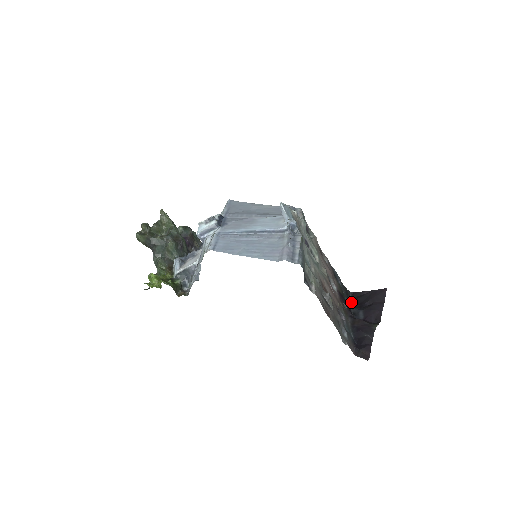
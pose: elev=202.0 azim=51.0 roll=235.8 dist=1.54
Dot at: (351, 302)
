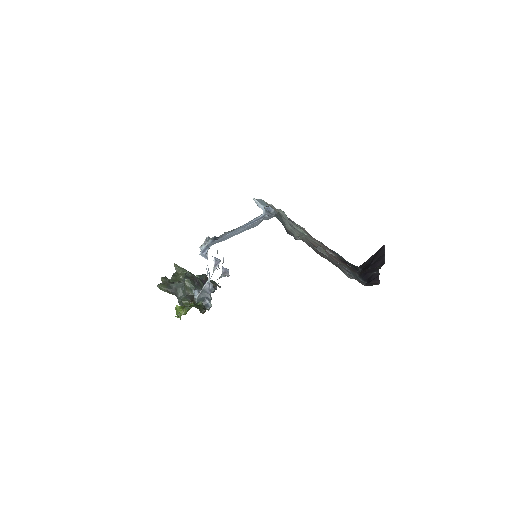
Dot at: (360, 270)
